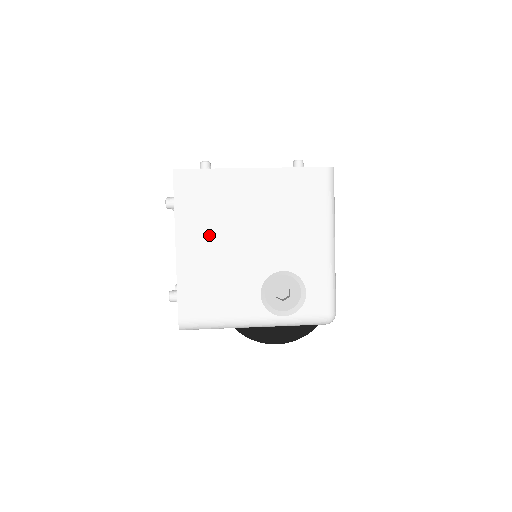
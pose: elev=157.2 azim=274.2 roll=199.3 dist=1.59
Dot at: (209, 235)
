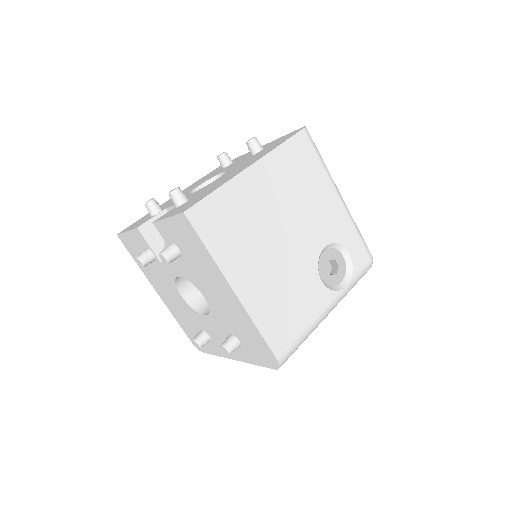
Dot at: (254, 258)
